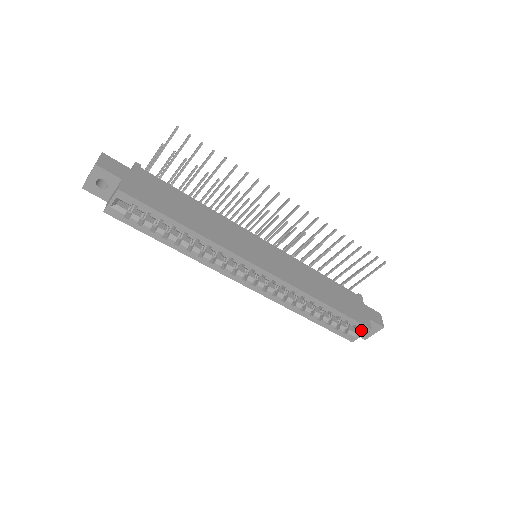
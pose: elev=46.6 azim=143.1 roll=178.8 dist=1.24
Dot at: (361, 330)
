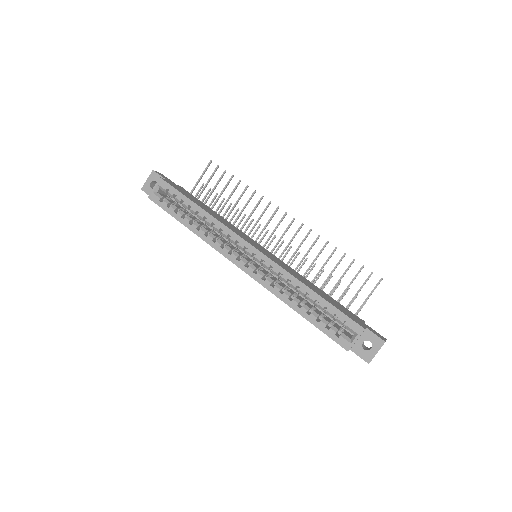
Dot at: (354, 330)
